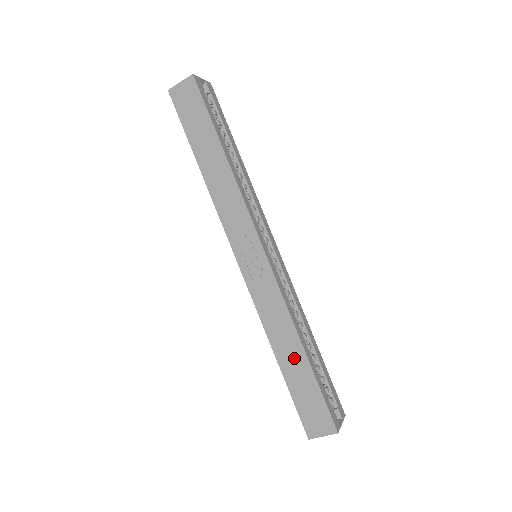
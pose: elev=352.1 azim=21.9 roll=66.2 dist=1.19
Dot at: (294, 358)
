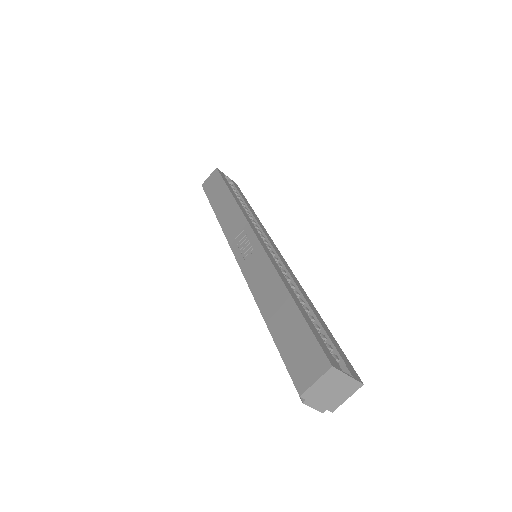
Dot at: (280, 306)
